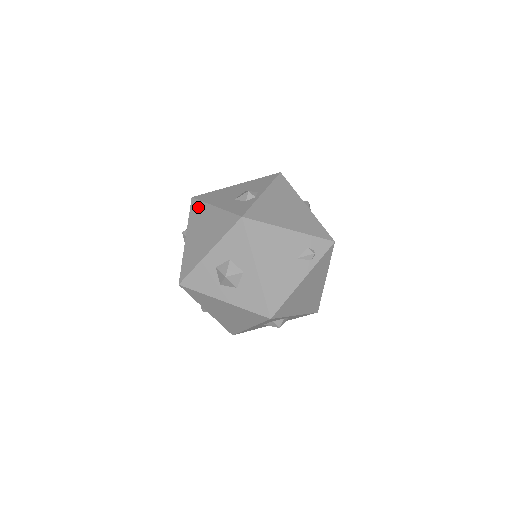
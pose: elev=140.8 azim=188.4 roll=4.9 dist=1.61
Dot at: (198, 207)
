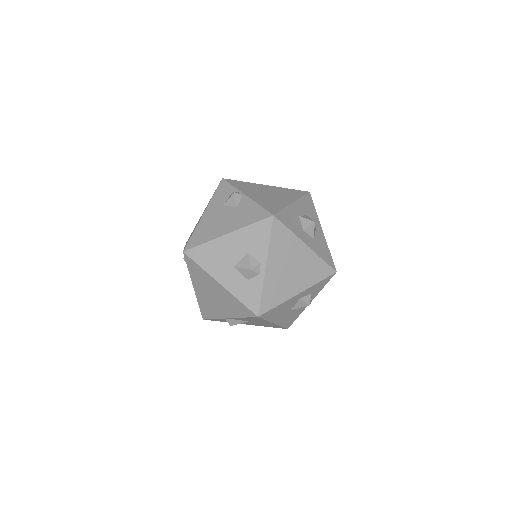
Dot at: (242, 183)
